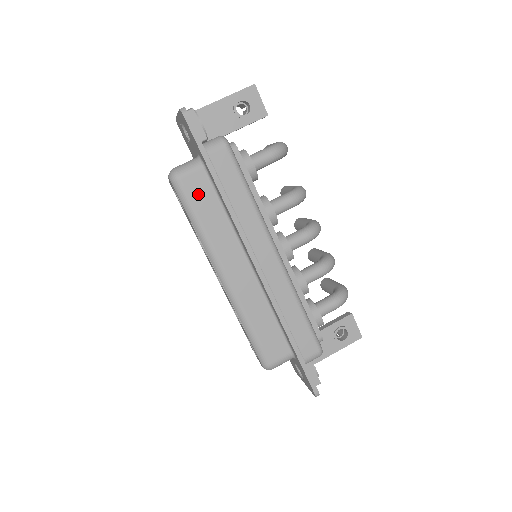
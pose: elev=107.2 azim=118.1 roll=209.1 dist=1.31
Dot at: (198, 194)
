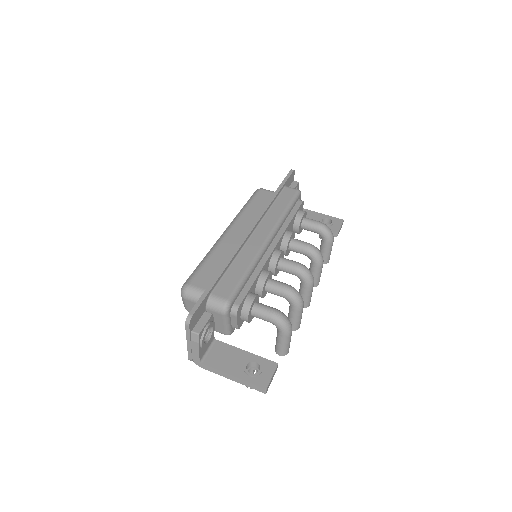
Dot at: (262, 198)
